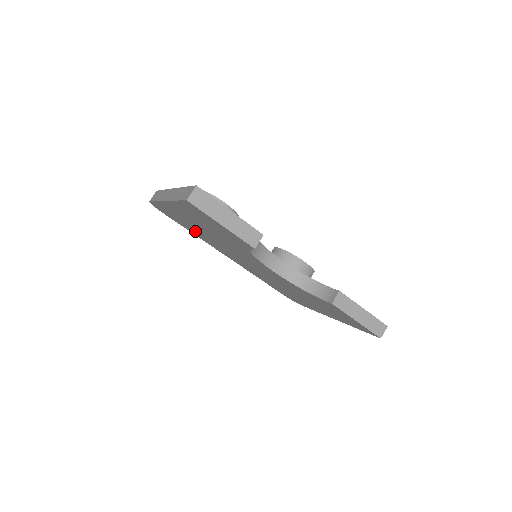
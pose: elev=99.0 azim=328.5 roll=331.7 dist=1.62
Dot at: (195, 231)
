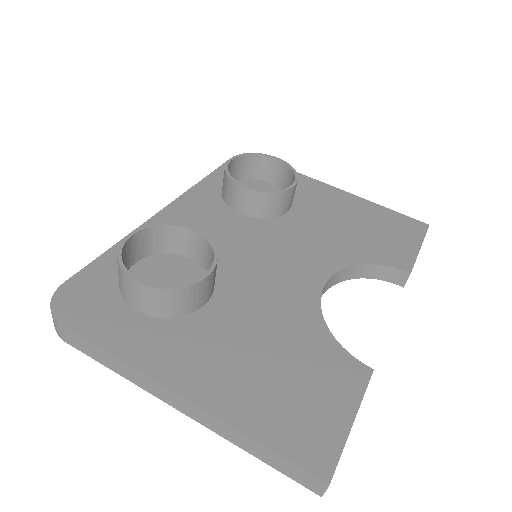
Dot at: occluded
